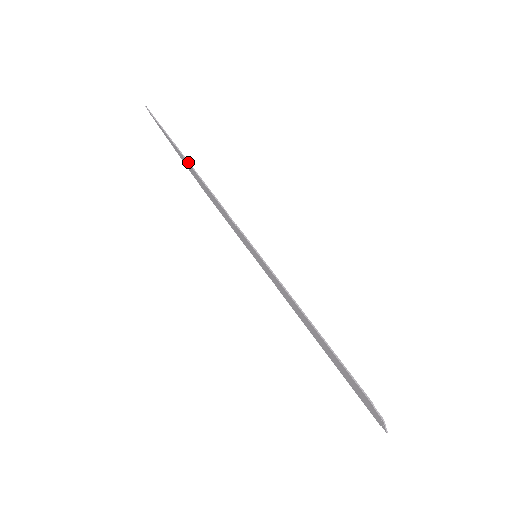
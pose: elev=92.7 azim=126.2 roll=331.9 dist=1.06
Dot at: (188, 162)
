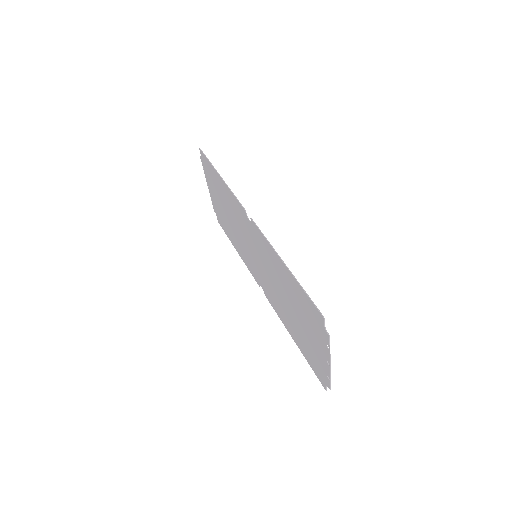
Dot at: (224, 181)
